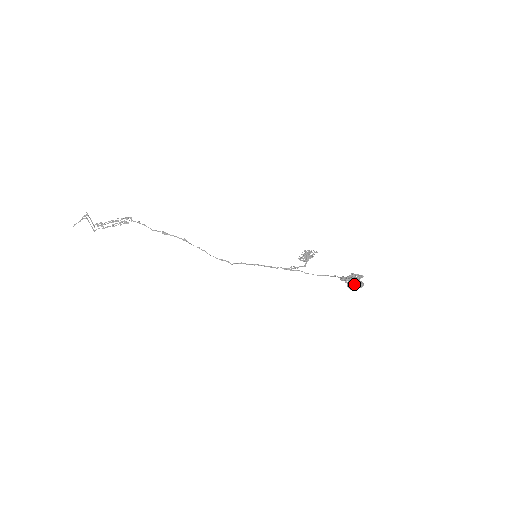
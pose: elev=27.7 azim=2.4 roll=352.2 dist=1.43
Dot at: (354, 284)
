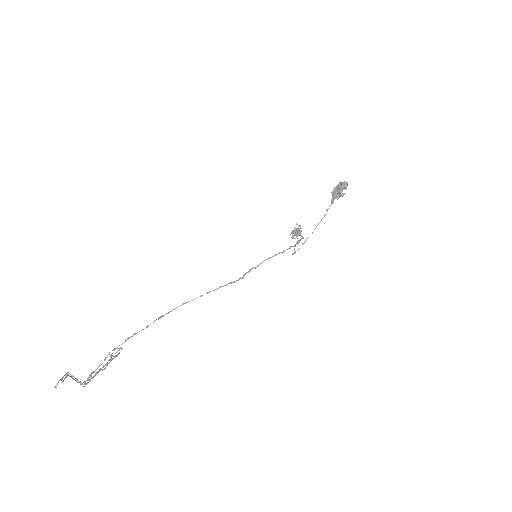
Dot at: (340, 186)
